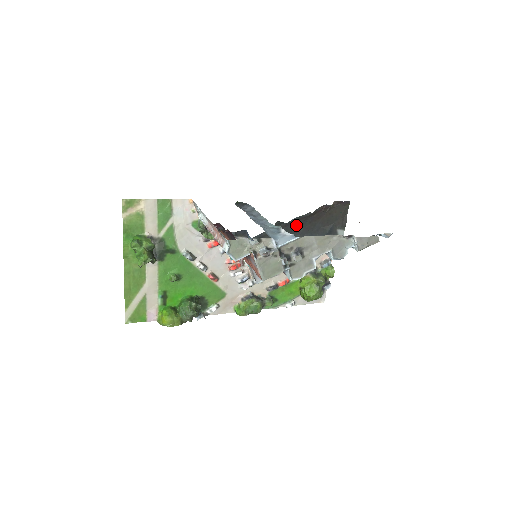
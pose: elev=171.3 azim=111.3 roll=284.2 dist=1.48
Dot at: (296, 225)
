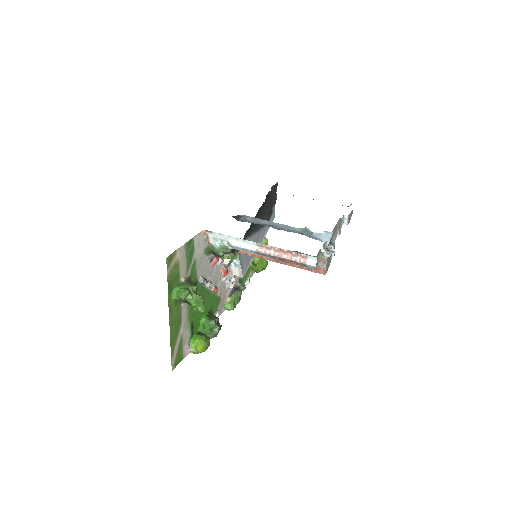
Dot at: (257, 217)
